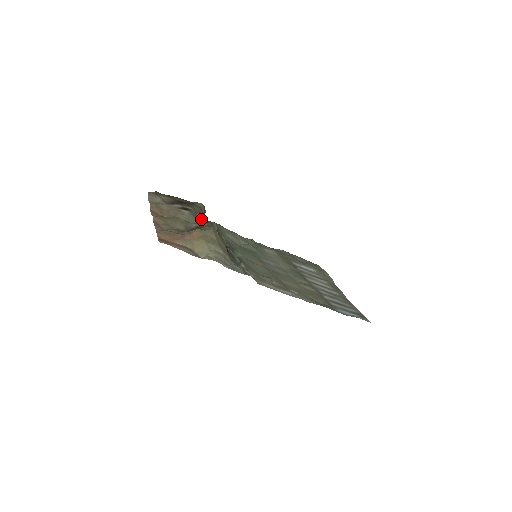
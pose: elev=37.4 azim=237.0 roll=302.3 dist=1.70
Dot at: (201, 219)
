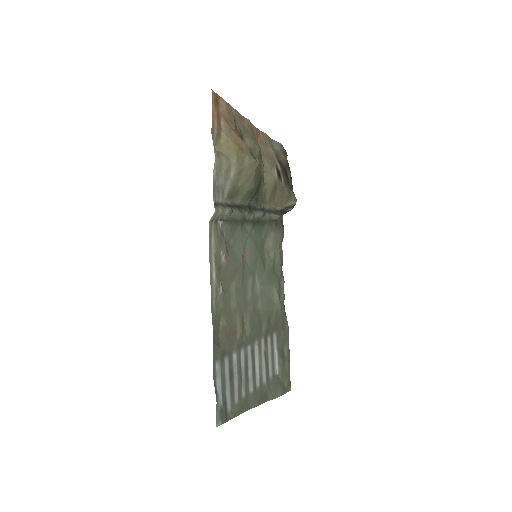
Dot at: (277, 199)
